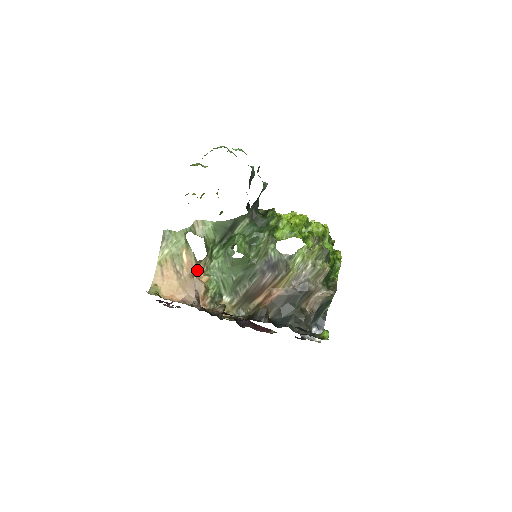
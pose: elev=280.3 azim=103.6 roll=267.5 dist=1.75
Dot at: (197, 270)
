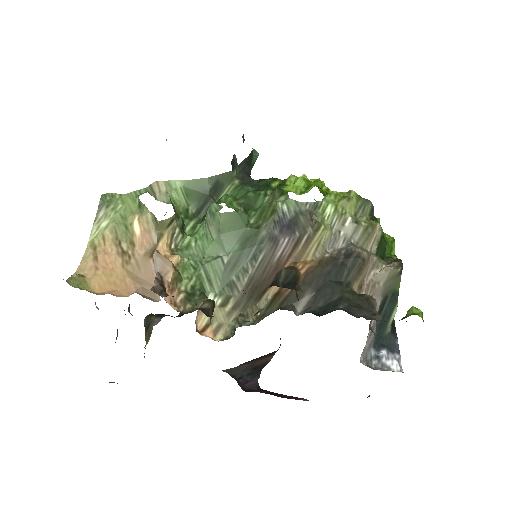
Dot at: (159, 244)
